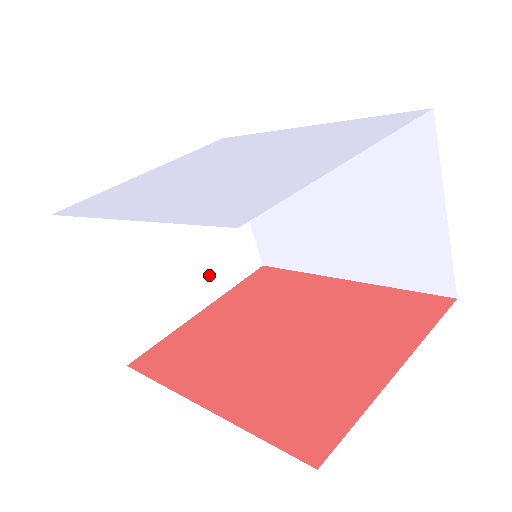
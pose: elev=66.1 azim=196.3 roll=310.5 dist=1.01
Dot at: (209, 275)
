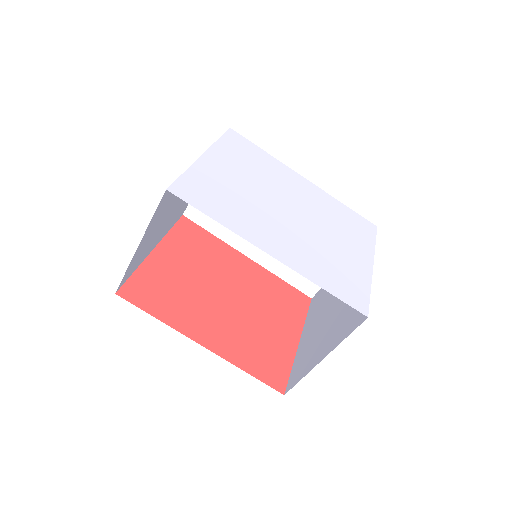
Dot at: (169, 224)
